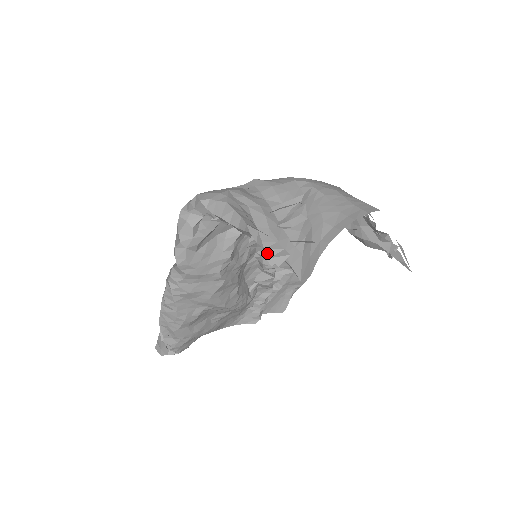
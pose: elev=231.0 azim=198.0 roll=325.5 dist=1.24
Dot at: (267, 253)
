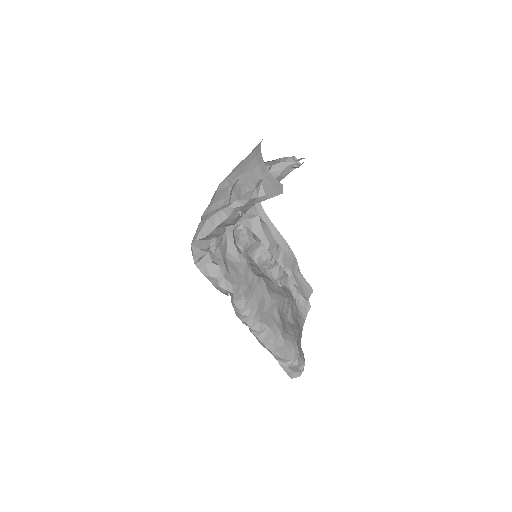
Dot at: (253, 198)
